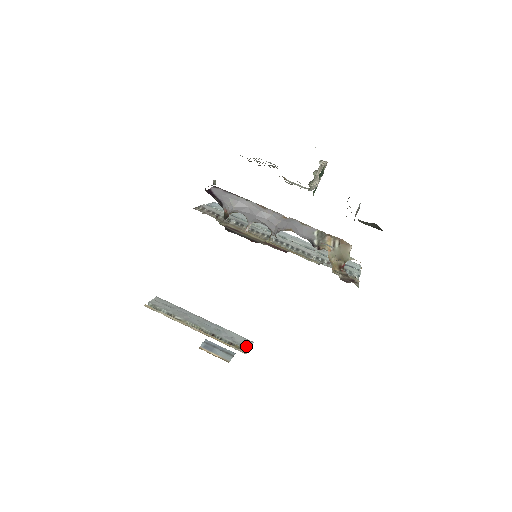
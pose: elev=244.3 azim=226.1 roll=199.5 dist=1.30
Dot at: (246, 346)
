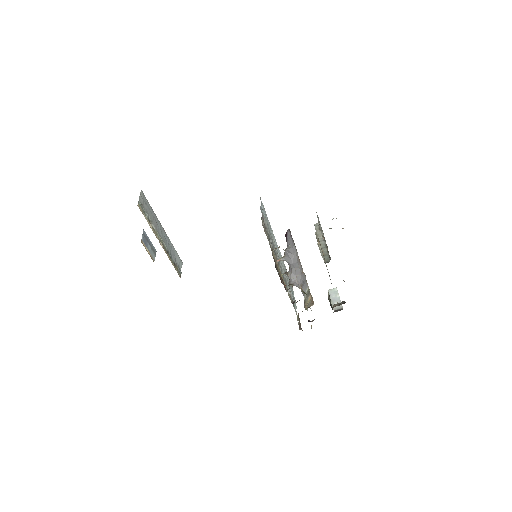
Dot at: (180, 267)
